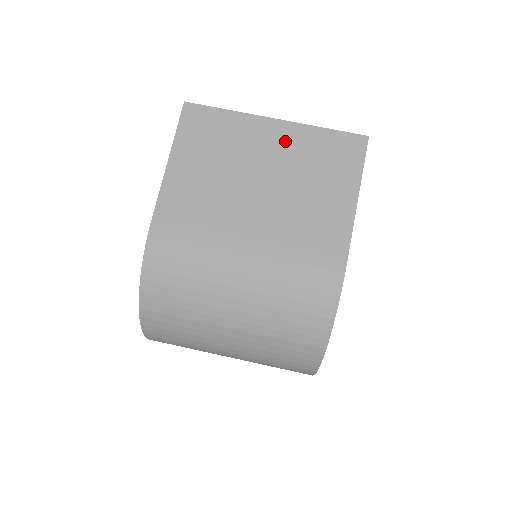
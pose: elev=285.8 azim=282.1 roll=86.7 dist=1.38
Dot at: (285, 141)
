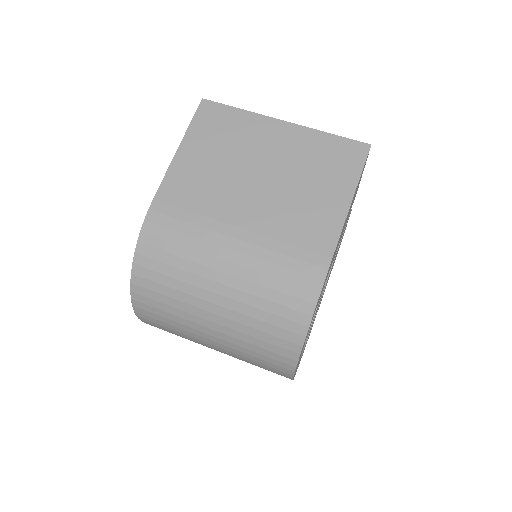
Dot at: (289, 141)
